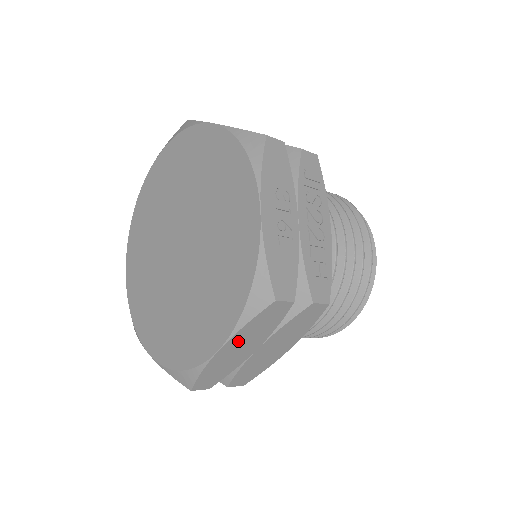
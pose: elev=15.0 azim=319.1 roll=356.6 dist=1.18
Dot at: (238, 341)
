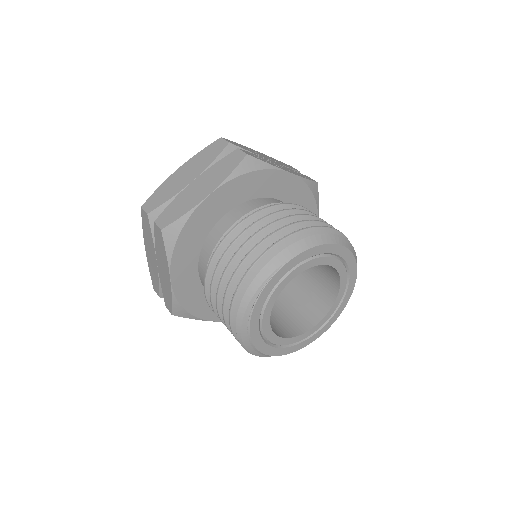
Dot at: (190, 165)
